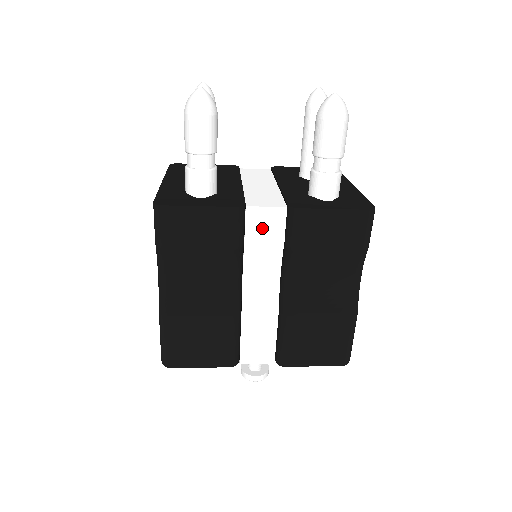
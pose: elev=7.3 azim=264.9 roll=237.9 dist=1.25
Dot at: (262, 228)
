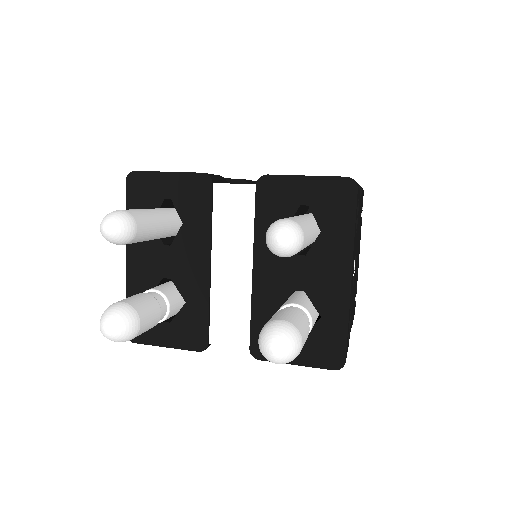
Dot at: occluded
